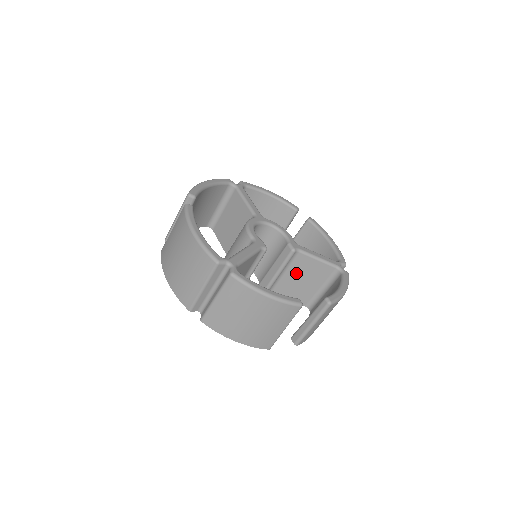
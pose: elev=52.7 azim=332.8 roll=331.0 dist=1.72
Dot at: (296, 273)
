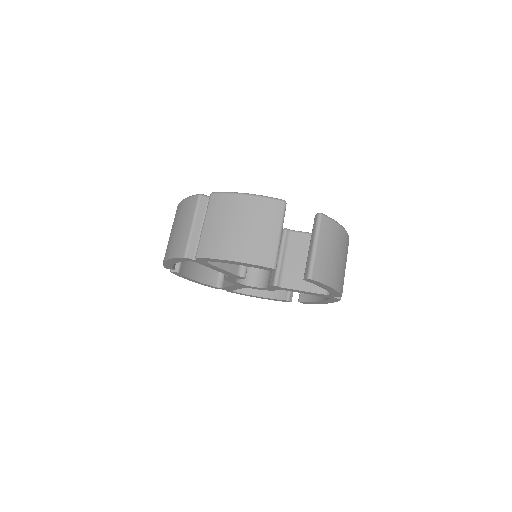
Dot at: (298, 256)
